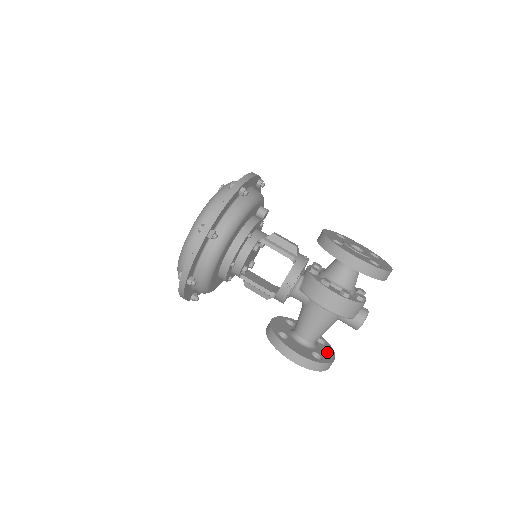
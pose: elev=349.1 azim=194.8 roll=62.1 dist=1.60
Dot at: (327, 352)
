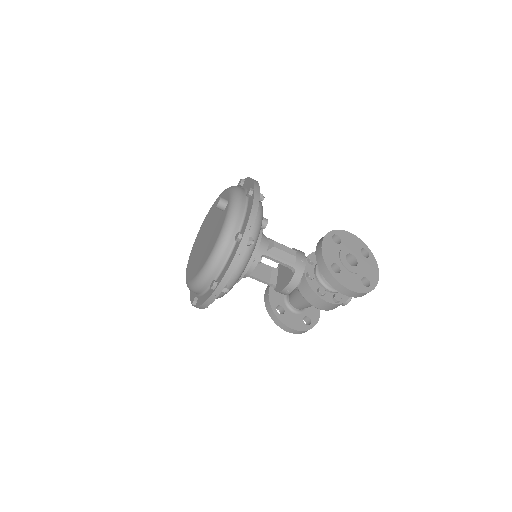
Dot at: (314, 308)
